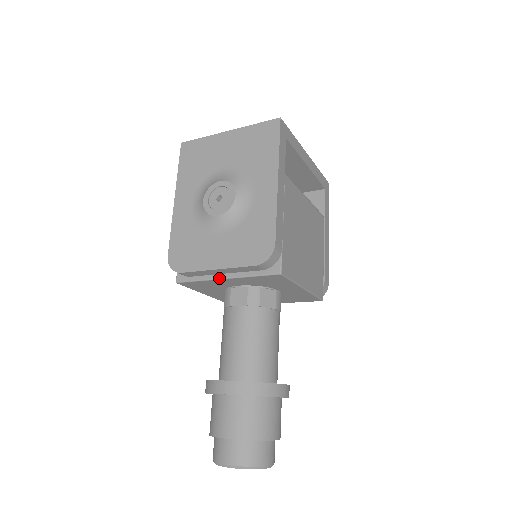
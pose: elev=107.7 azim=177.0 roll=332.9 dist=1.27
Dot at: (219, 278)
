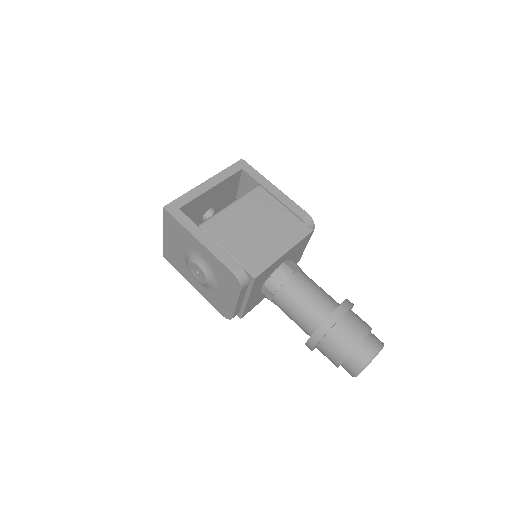
Dot at: (246, 302)
